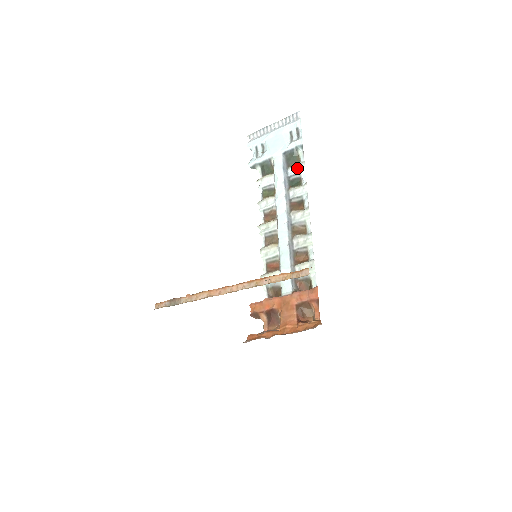
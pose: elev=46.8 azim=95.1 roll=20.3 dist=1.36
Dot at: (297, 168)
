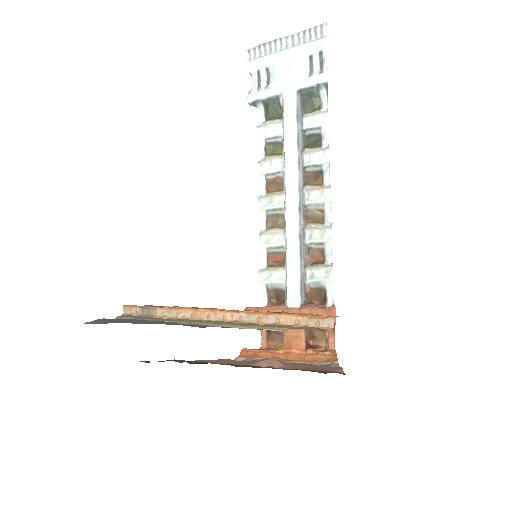
Dot at: (317, 119)
